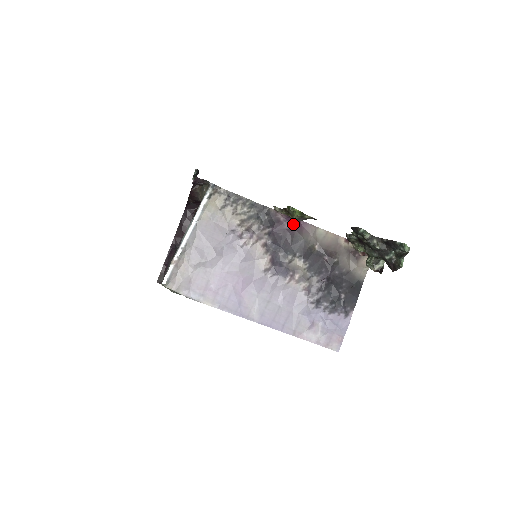
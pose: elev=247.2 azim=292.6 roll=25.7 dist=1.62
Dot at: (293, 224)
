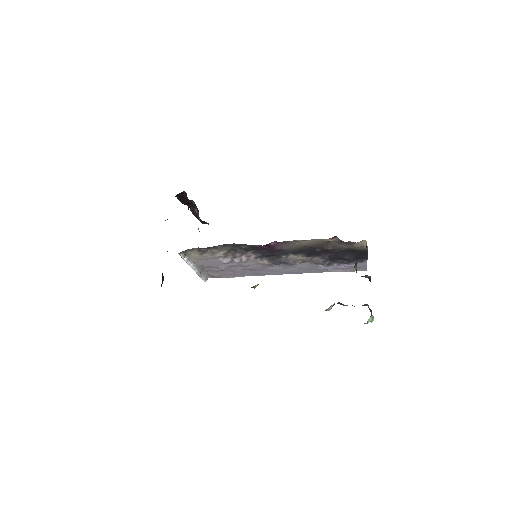
Dot at: (270, 246)
